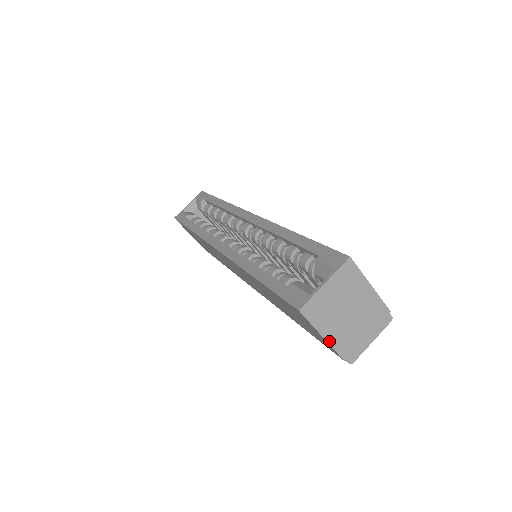
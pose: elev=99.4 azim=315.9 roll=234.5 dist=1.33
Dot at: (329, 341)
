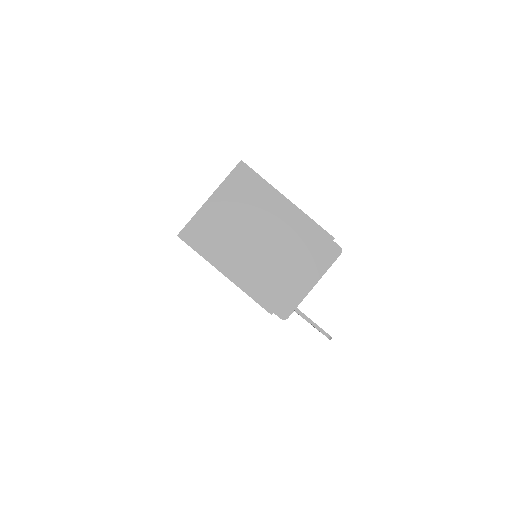
Dot at: (236, 281)
